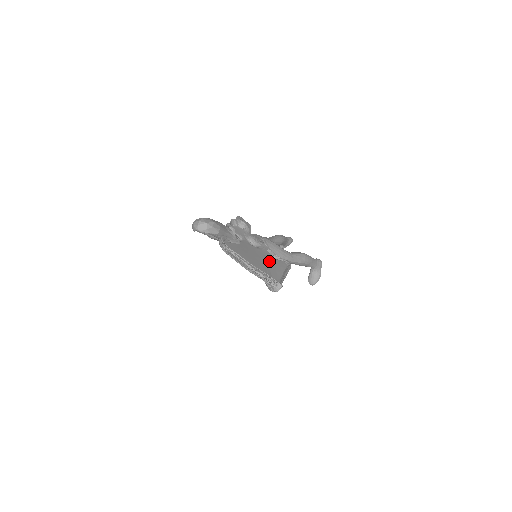
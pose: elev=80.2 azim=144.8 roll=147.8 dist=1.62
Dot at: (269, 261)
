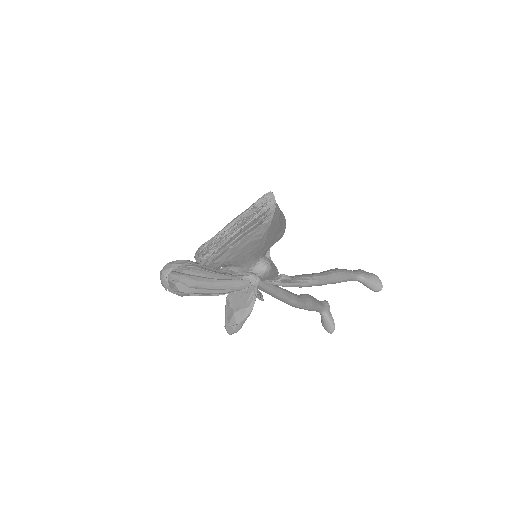
Dot at: occluded
